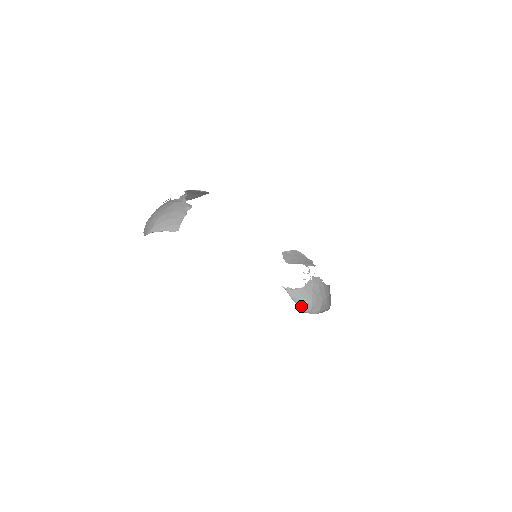
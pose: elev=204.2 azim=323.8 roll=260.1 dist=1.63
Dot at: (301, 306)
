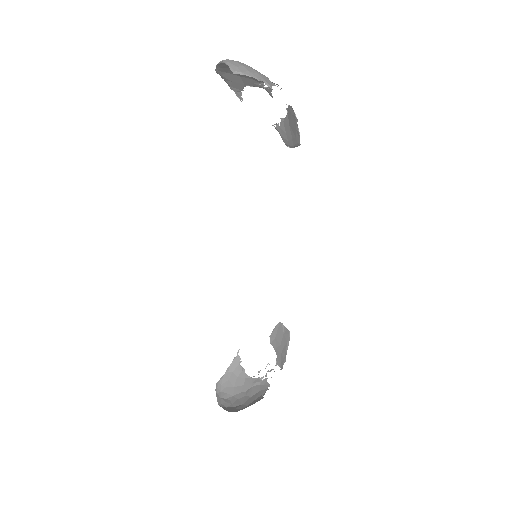
Dot at: (223, 384)
